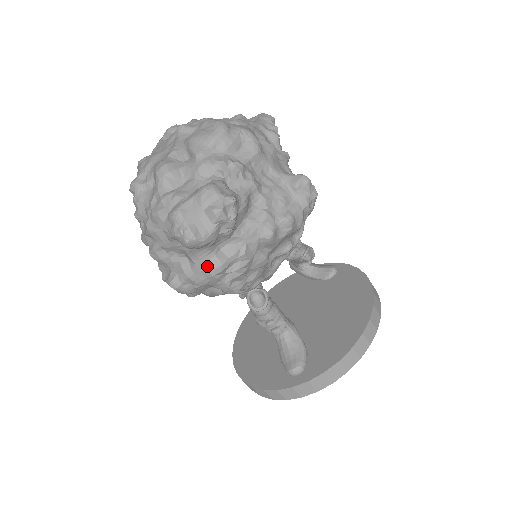
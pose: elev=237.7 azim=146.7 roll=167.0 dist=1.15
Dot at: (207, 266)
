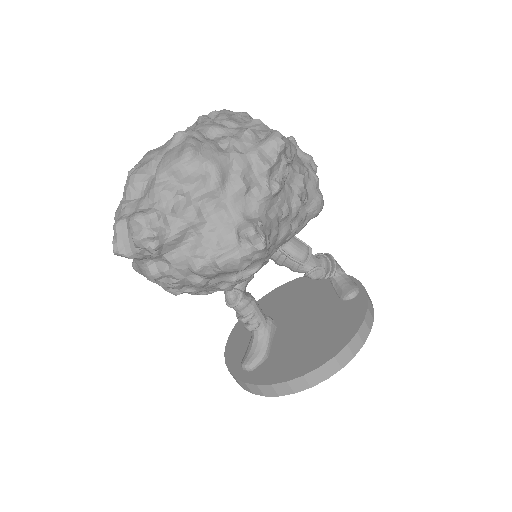
Dot at: (143, 270)
